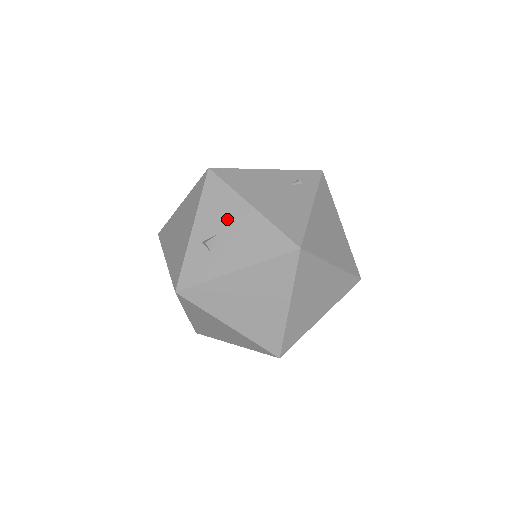
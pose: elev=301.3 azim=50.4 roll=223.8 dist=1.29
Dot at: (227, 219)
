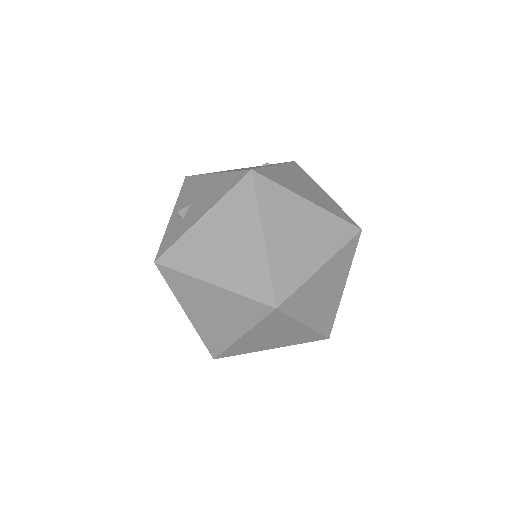
Dot at: (197, 193)
